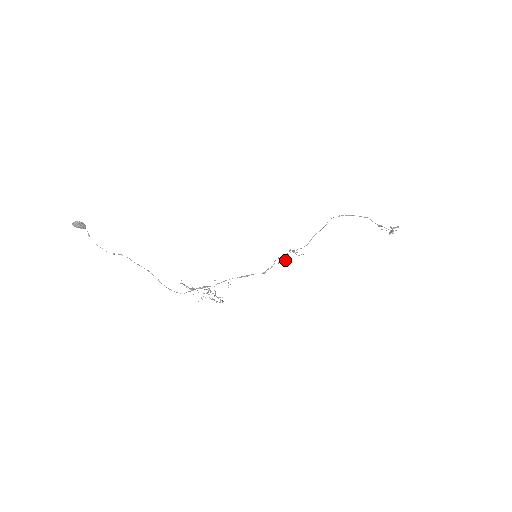
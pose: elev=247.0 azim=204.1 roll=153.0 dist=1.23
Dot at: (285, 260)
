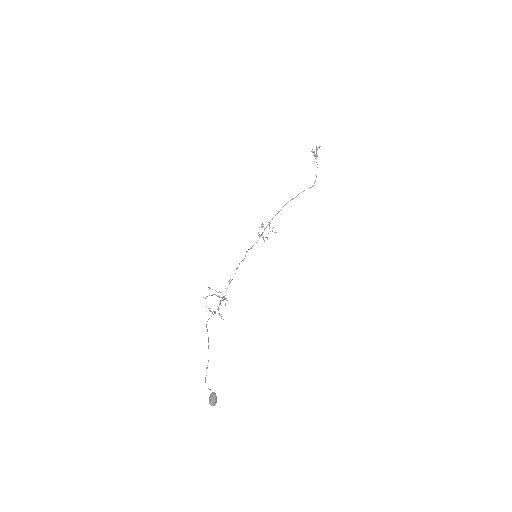
Dot at: occluded
